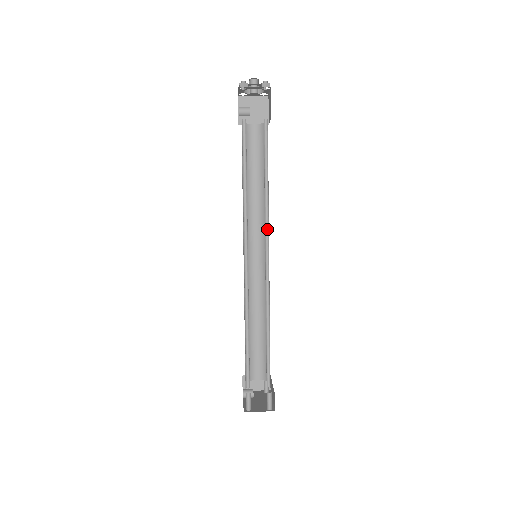
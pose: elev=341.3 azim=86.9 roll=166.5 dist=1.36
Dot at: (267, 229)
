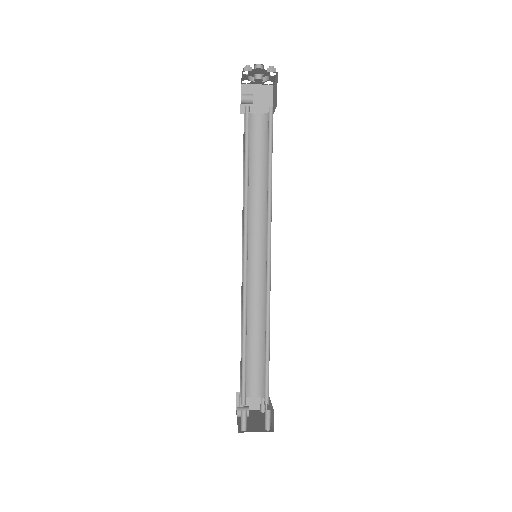
Dot at: (269, 226)
